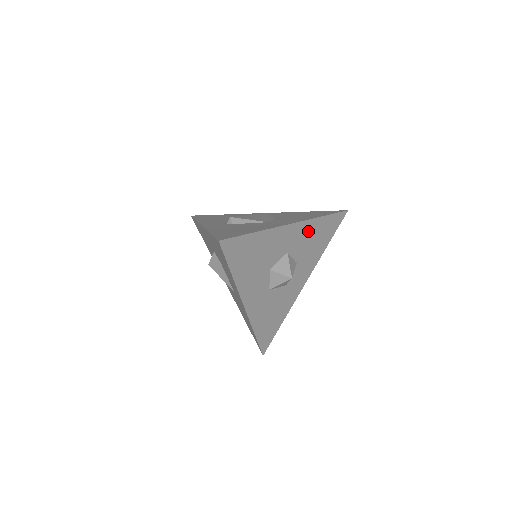
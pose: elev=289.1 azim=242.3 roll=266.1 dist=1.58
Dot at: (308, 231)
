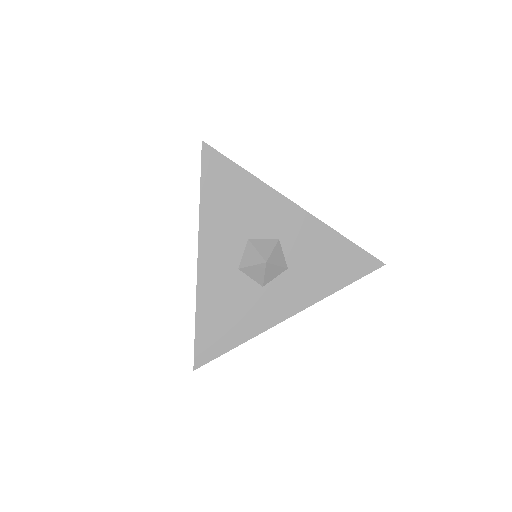
Dot at: (317, 237)
